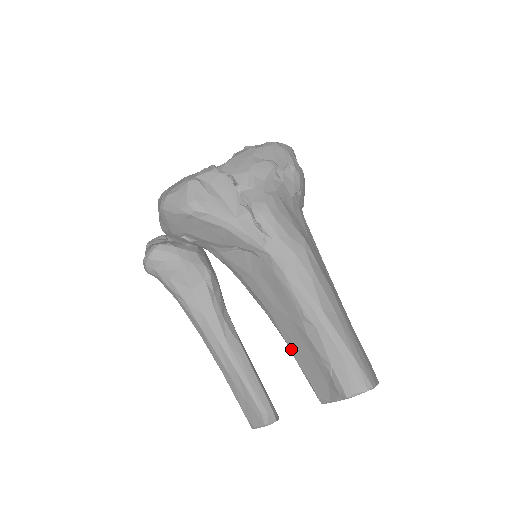
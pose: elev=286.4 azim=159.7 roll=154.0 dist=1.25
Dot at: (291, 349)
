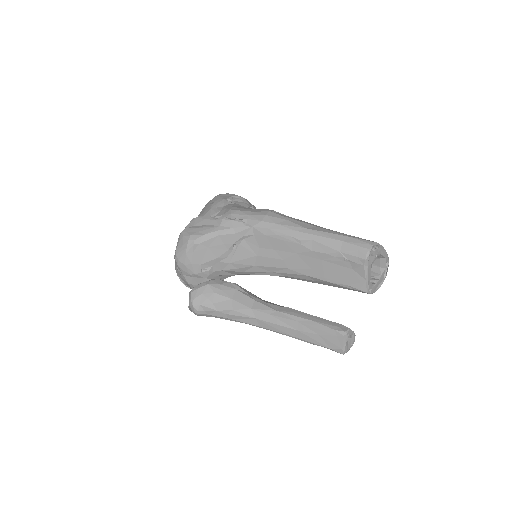
Dot at: (317, 277)
